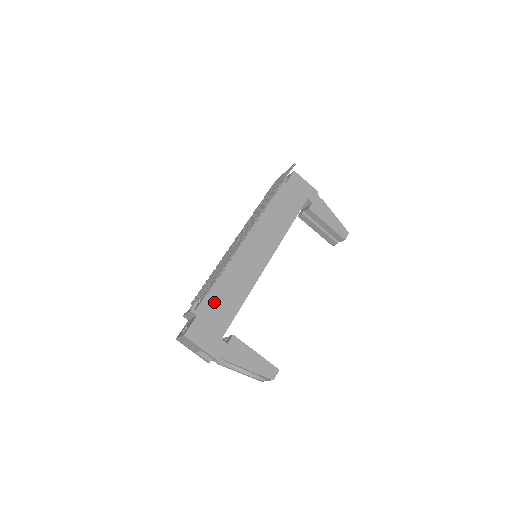
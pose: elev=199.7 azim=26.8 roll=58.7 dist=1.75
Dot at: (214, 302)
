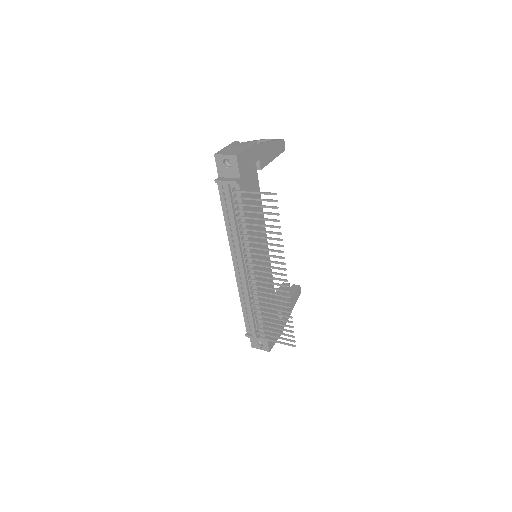
Dot at: (267, 319)
